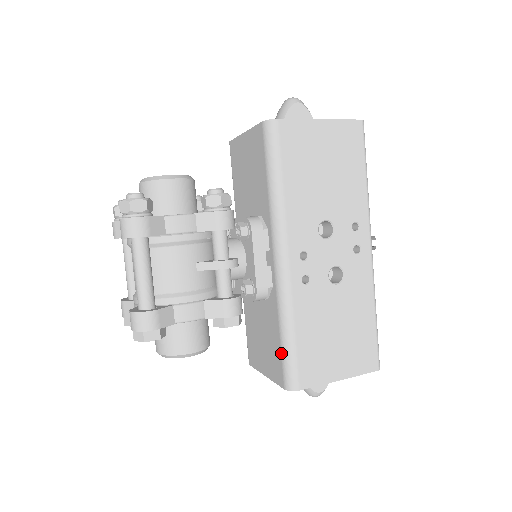
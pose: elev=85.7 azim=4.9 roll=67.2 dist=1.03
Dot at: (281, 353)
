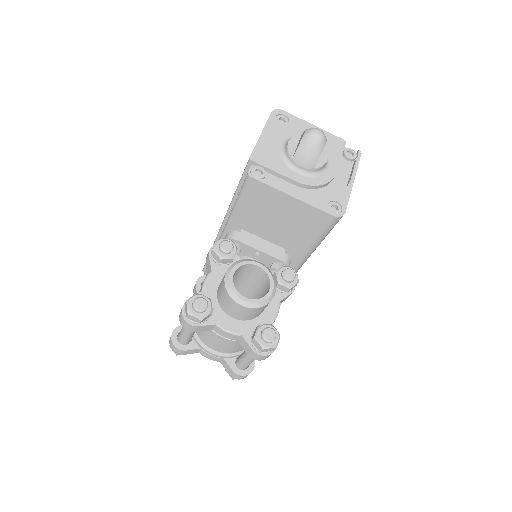
Dot at: occluded
